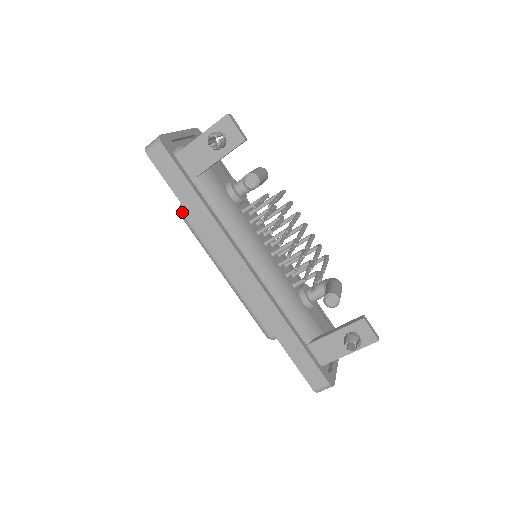
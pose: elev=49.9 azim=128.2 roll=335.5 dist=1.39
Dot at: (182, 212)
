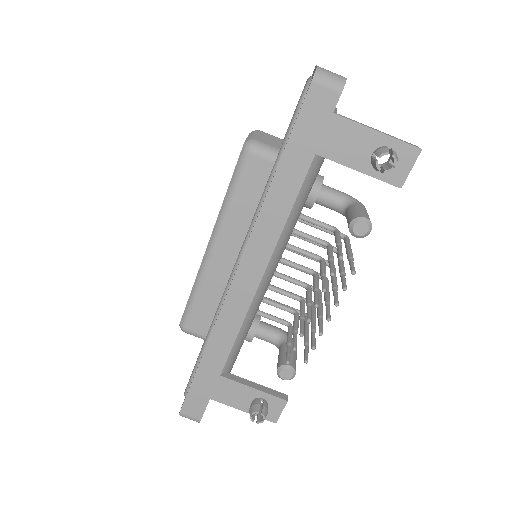
Dot at: (250, 151)
